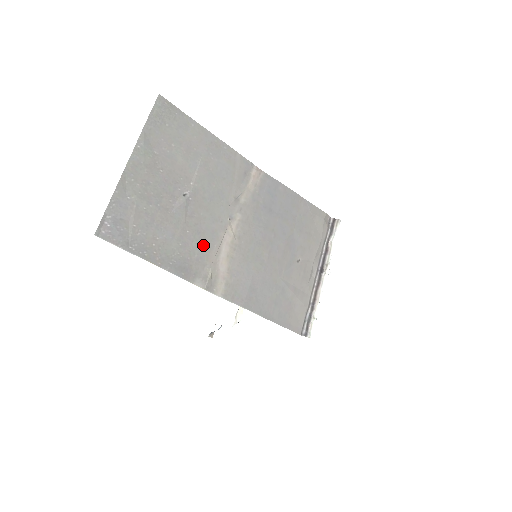
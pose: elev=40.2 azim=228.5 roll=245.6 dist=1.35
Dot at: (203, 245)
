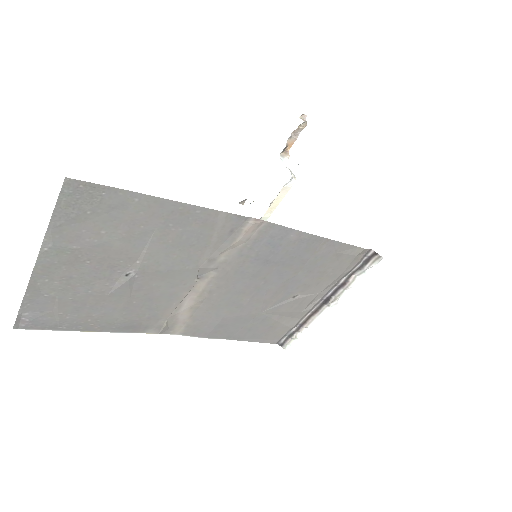
Dot at: (156, 307)
